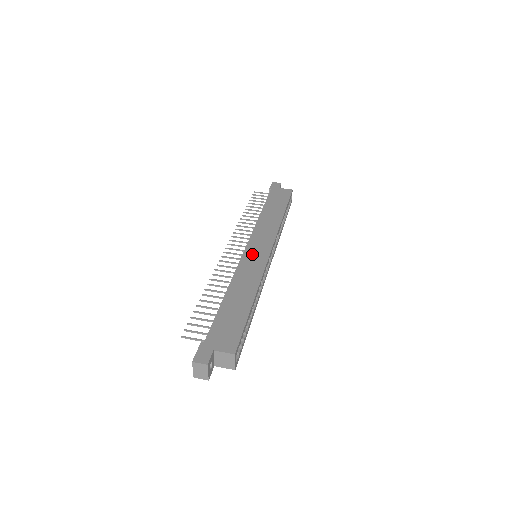
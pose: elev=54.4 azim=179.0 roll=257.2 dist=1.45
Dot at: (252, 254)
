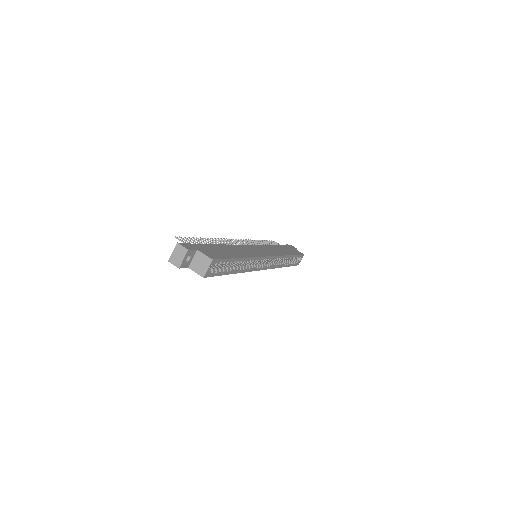
Dot at: (255, 248)
